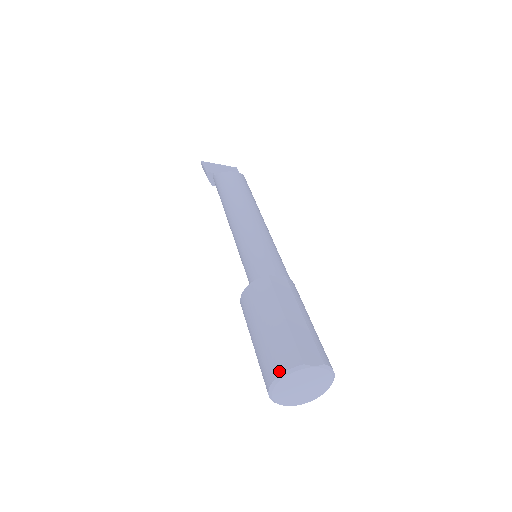
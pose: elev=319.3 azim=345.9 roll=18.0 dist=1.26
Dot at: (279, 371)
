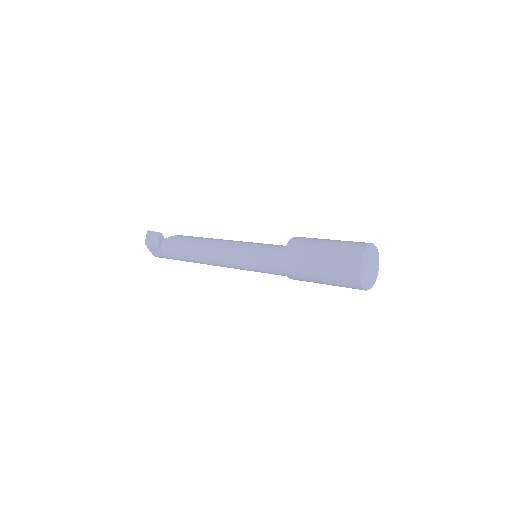
Dot at: (367, 243)
